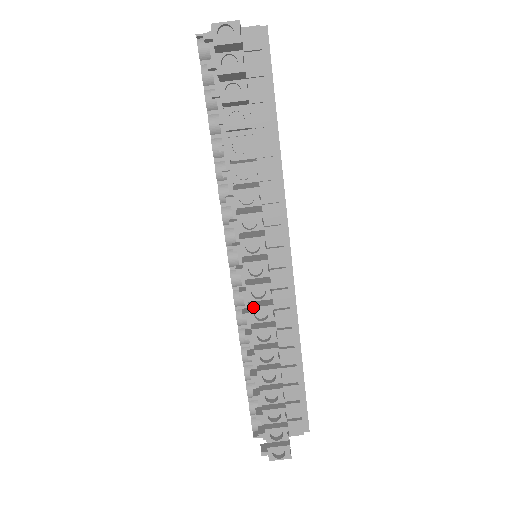
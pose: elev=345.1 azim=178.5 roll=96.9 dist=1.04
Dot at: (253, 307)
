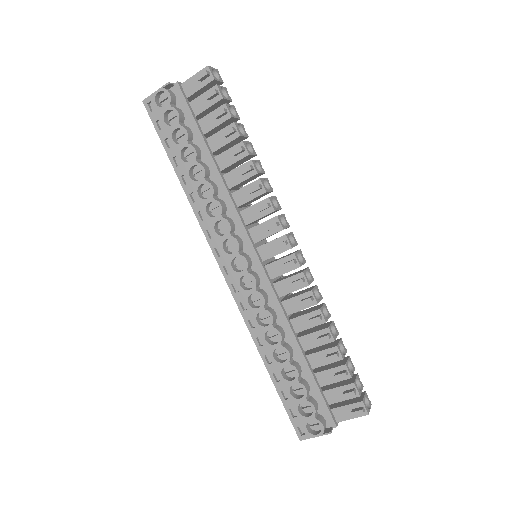
Dot at: (304, 271)
